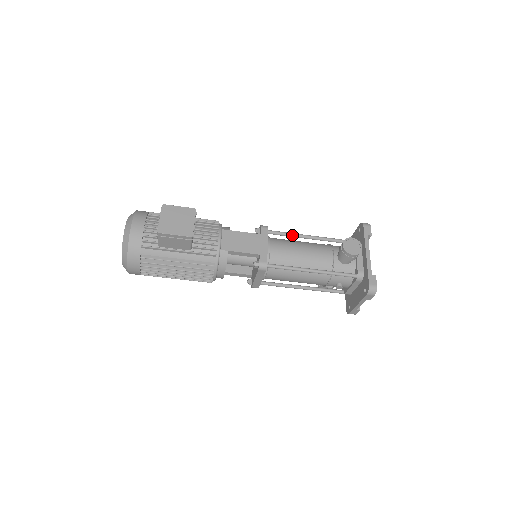
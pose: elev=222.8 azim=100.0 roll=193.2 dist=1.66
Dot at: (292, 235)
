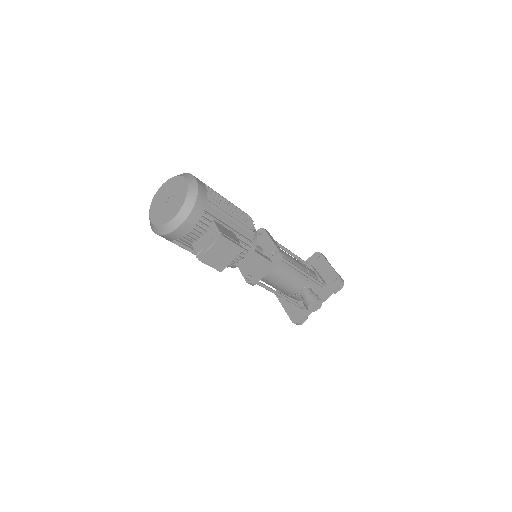
Dot at: (292, 267)
